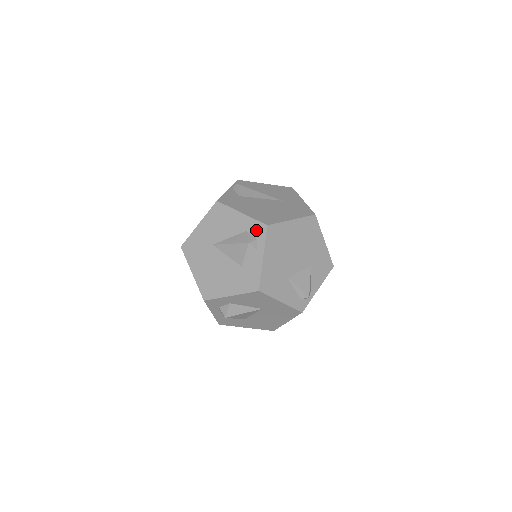
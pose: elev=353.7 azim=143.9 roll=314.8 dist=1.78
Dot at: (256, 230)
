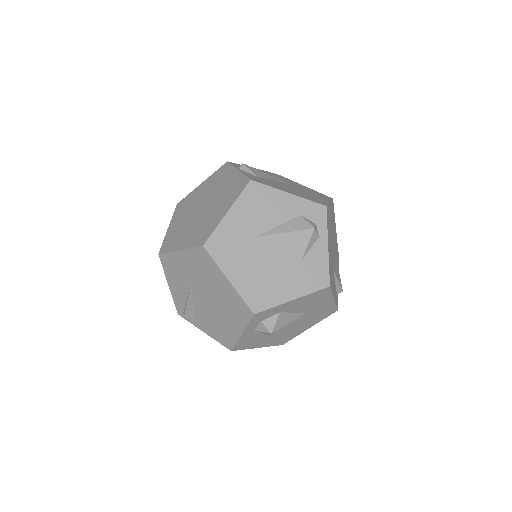
Dot at: (313, 213)
